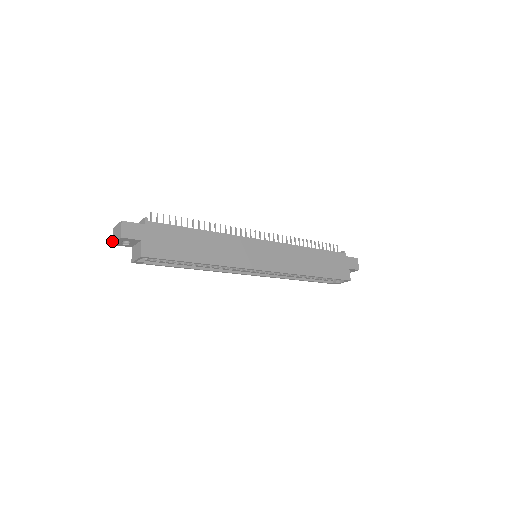
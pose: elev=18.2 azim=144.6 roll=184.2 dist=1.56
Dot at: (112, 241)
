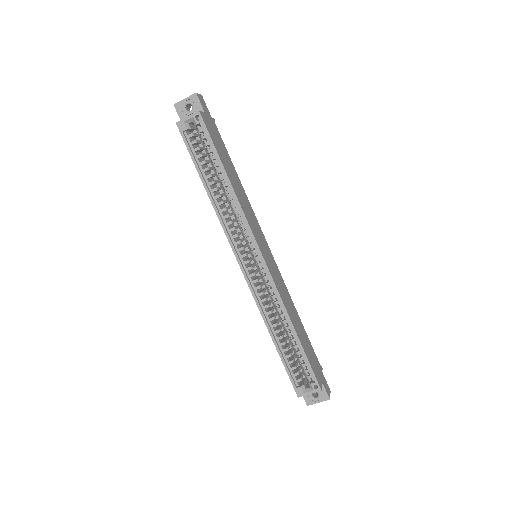
Dot at: (175, 105)
